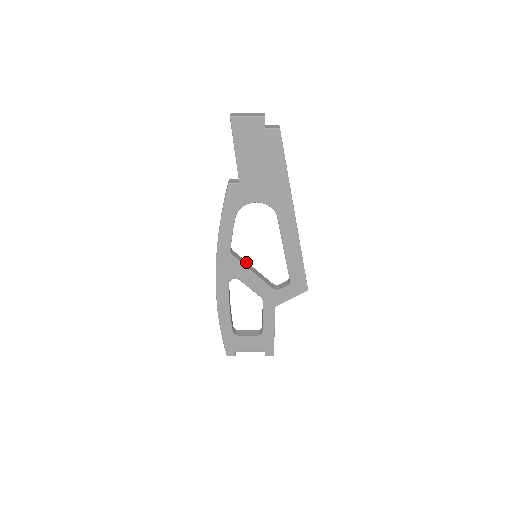
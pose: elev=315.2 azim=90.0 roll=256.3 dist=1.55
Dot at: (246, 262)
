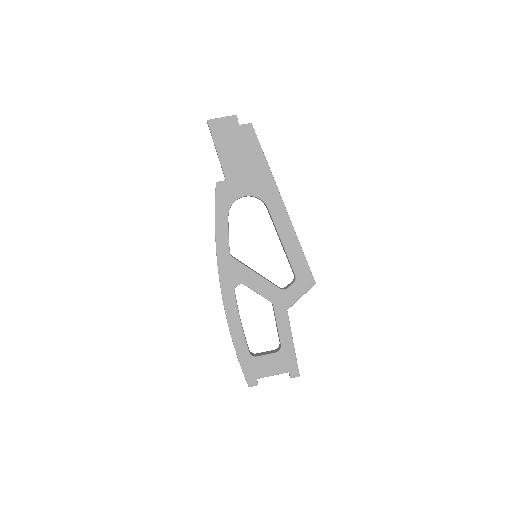
Dot at: occluded
